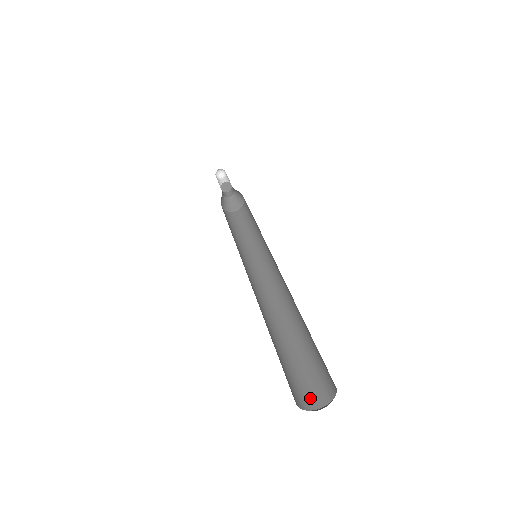
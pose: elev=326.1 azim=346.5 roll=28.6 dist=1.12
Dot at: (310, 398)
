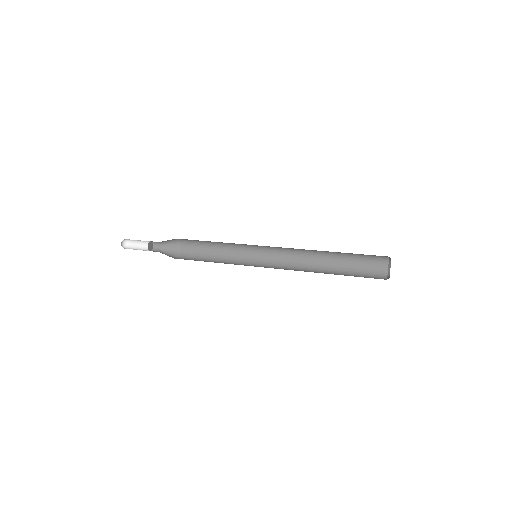
Dot at: occluded
